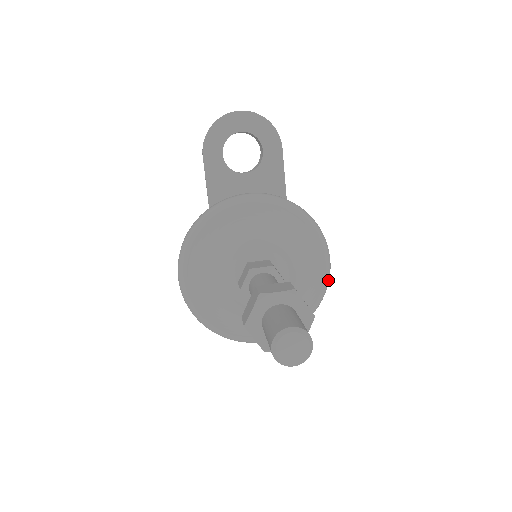
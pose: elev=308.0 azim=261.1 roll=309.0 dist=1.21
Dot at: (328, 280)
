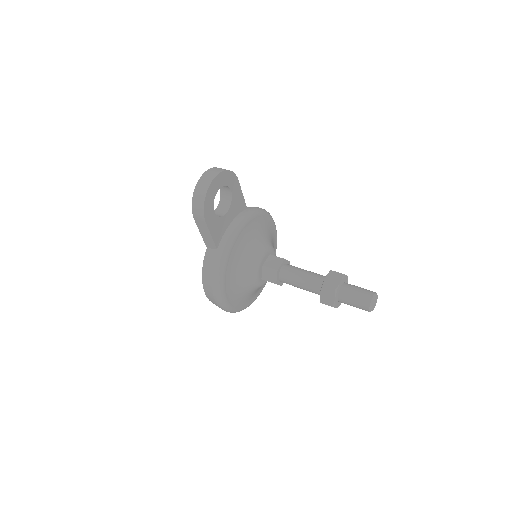
Dot at: occluded
